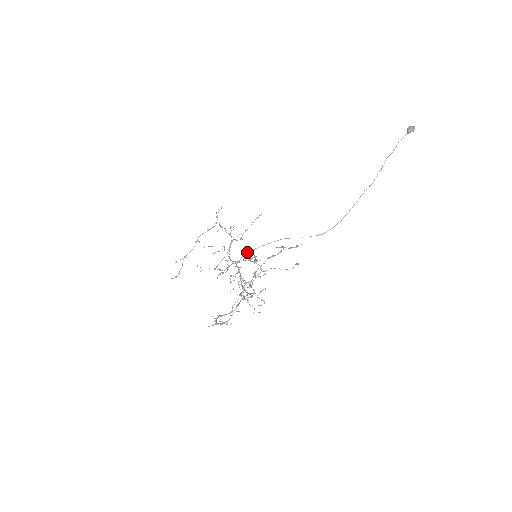
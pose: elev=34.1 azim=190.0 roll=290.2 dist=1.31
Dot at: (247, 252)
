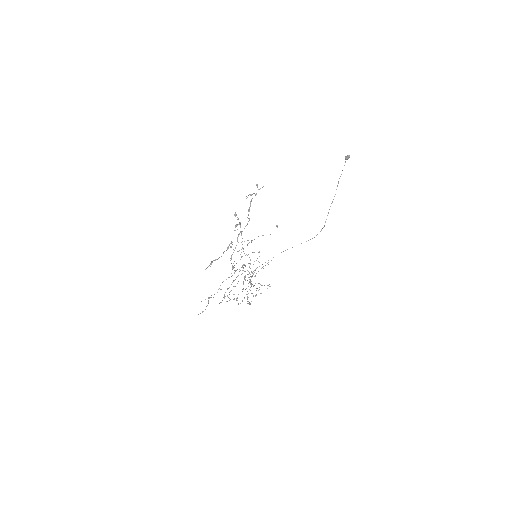
Dot at: occluded
